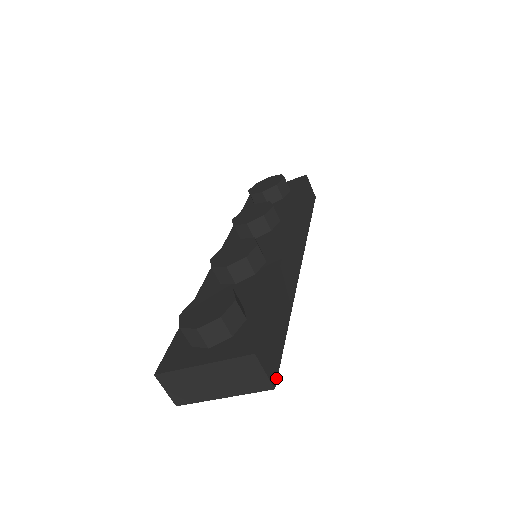
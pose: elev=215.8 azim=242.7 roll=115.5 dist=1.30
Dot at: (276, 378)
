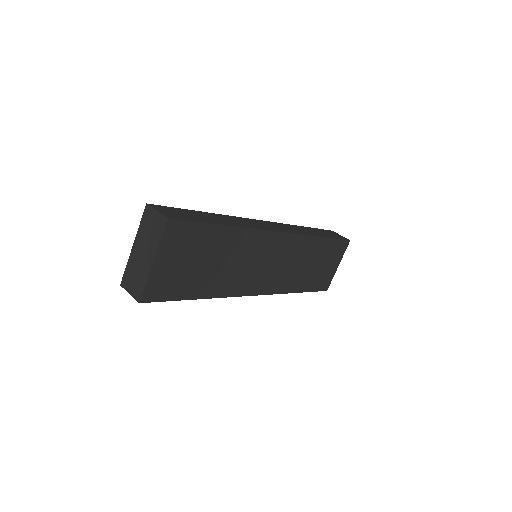
Dot at: (175, 219)
